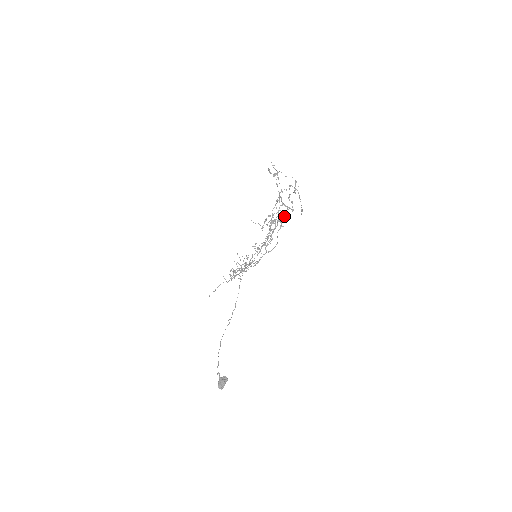
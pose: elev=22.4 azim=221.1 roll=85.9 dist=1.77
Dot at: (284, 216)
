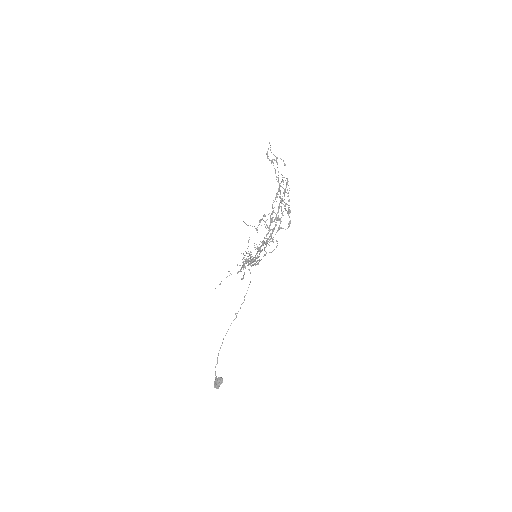
Dot at: (283, 215)
